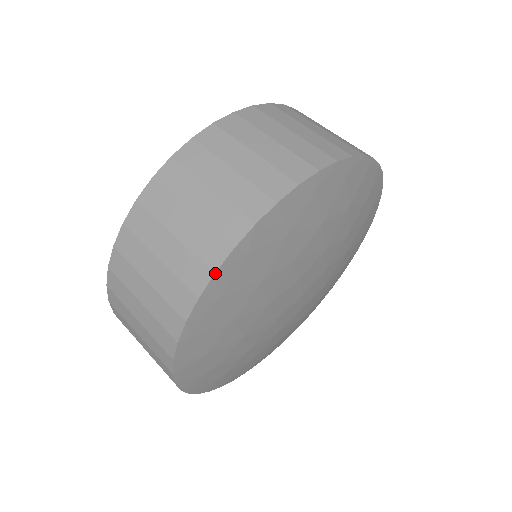
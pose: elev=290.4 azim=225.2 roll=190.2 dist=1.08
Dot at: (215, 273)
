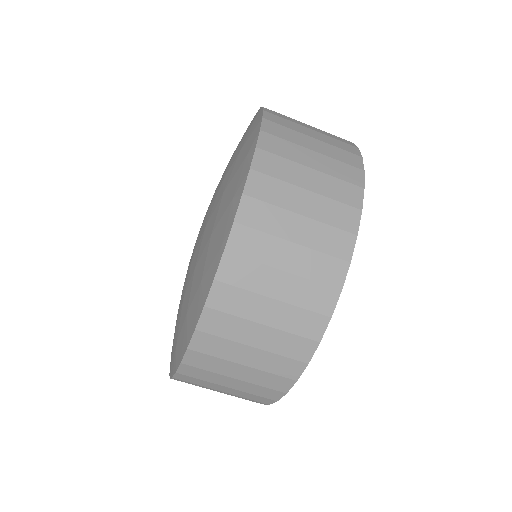
Dot at: occluded
